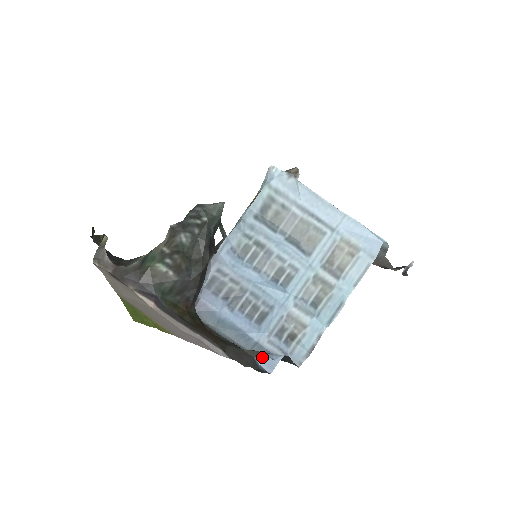
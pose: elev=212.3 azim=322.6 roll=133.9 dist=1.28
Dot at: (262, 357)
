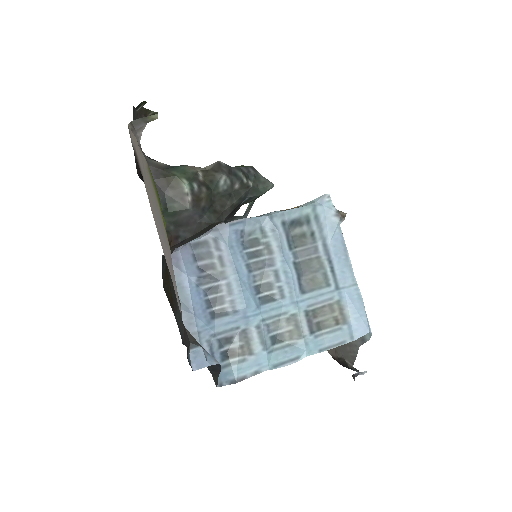
Dot at: (198, 349)
